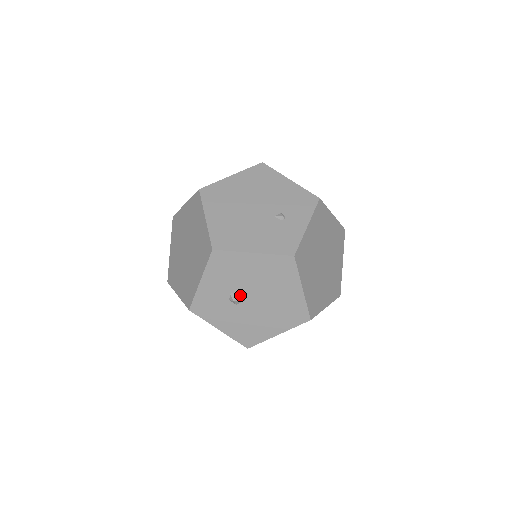
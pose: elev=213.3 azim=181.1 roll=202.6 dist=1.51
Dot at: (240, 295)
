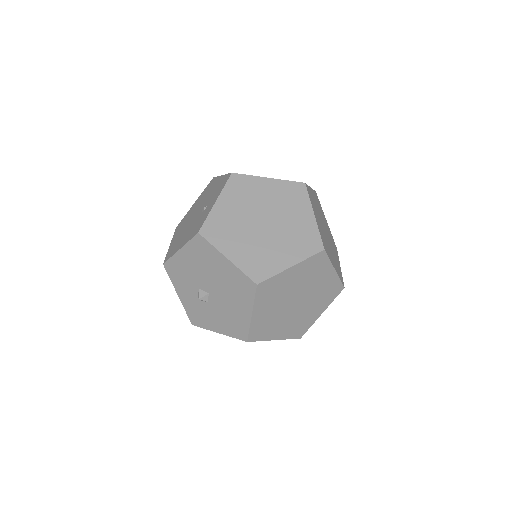
Dot at: (202, 292)
